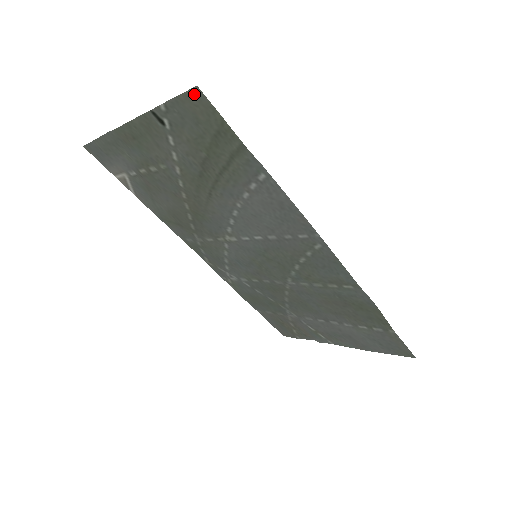
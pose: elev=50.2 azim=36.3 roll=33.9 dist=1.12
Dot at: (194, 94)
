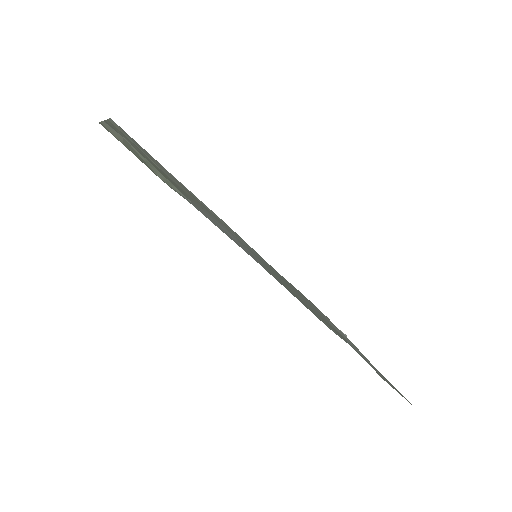
Dot at: (105, 127)
